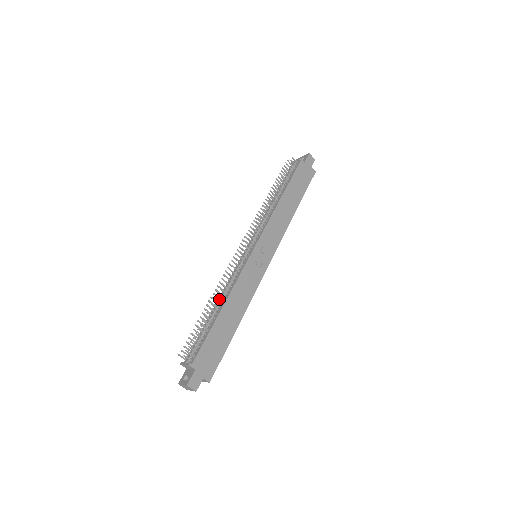
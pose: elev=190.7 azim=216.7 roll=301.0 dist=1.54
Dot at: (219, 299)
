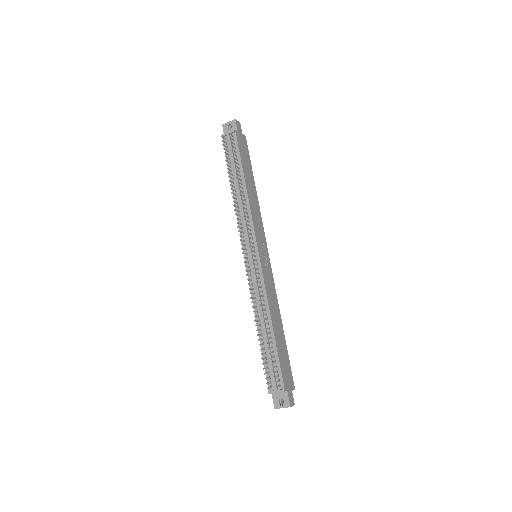
Dot at: (265, 319)
